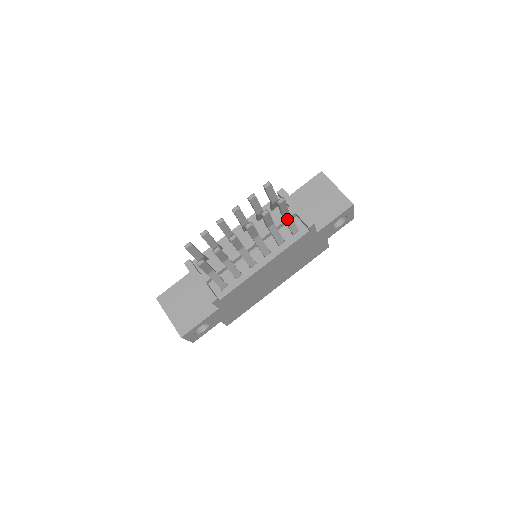
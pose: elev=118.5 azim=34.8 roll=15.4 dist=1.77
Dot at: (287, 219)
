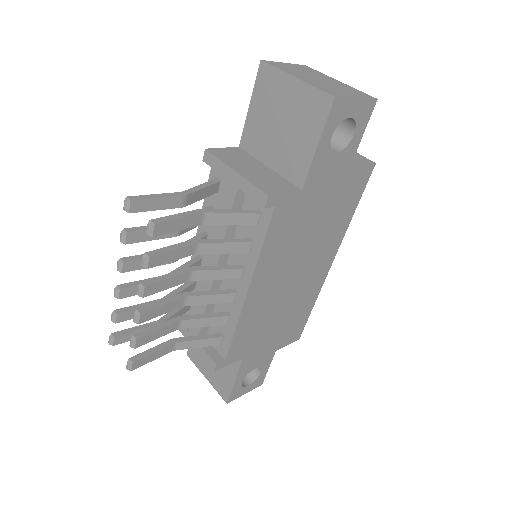
Dot at: (216, 221)
